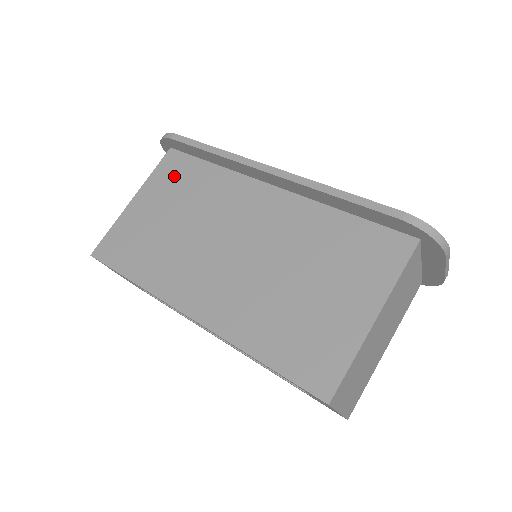
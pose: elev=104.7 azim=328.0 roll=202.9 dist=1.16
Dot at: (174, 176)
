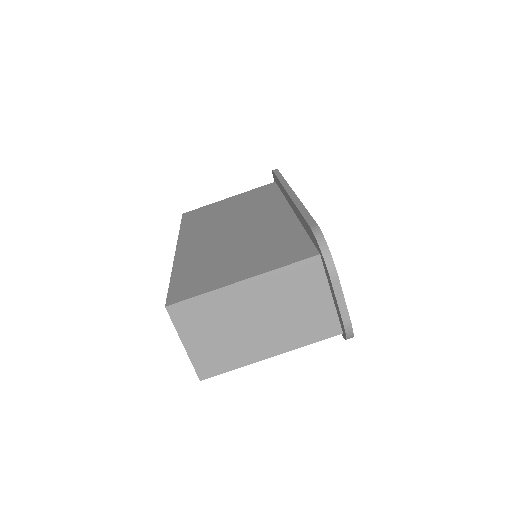
Dot at: (258, 193)
